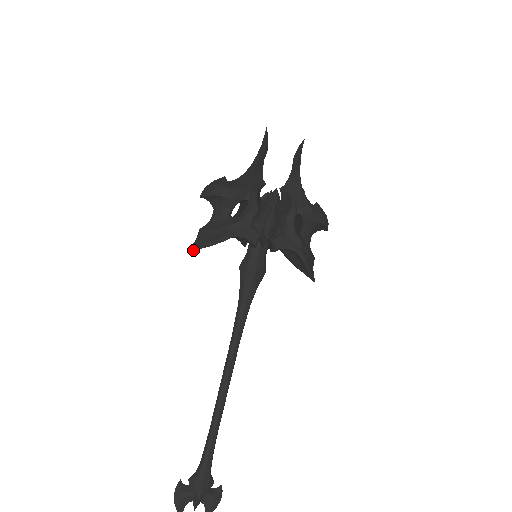
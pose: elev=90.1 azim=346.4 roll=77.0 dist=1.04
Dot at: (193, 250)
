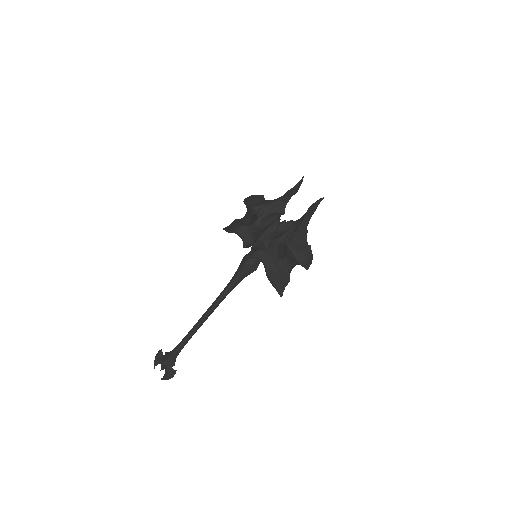
Dot at: occluded
